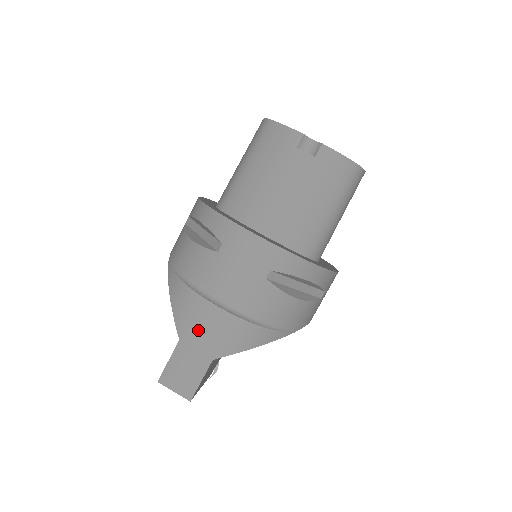
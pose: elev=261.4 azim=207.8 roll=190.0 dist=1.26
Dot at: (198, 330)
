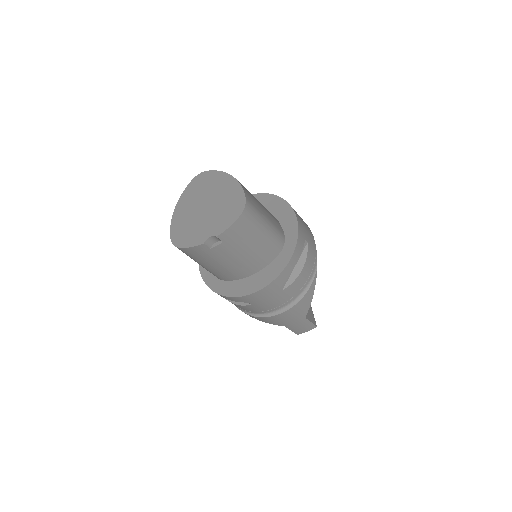
Dot at: (286, 321)
